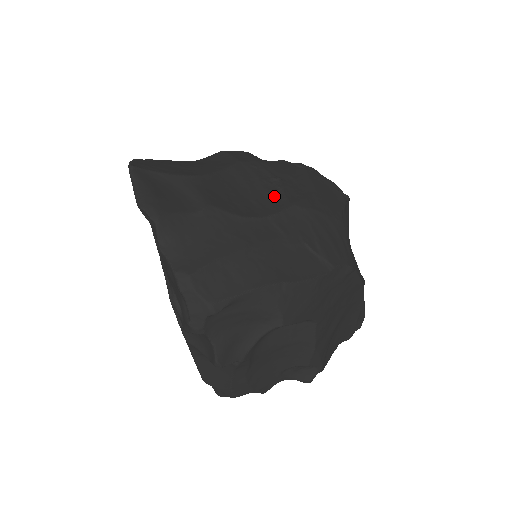
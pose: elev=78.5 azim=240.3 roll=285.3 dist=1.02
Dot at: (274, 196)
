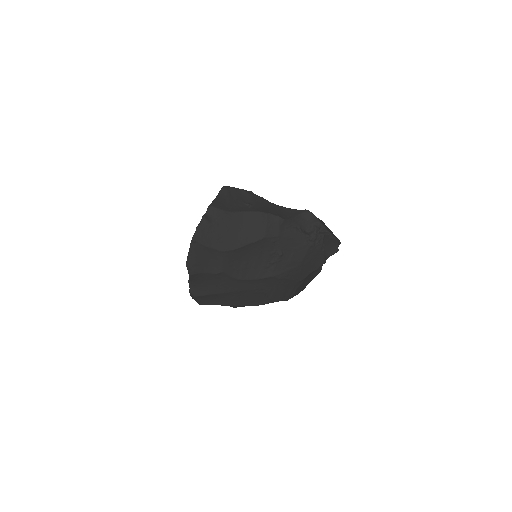
Dot at: (268, 266)
